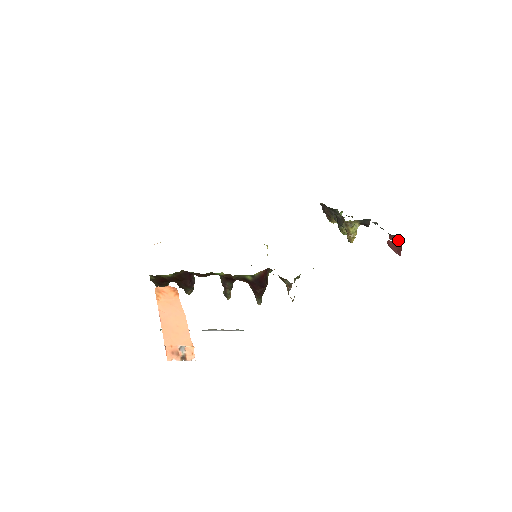
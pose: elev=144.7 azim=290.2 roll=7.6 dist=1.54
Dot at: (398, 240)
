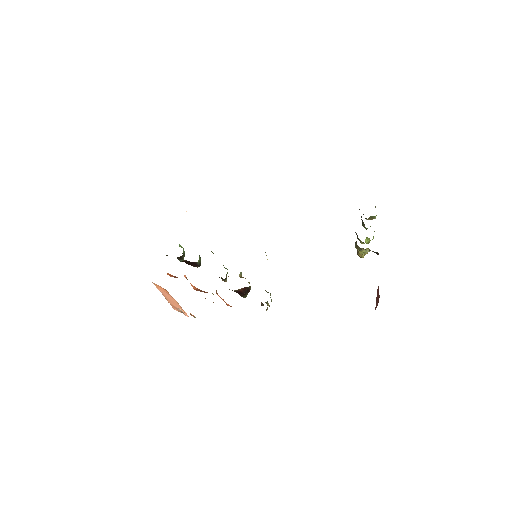
Dot at: (379, 297)
